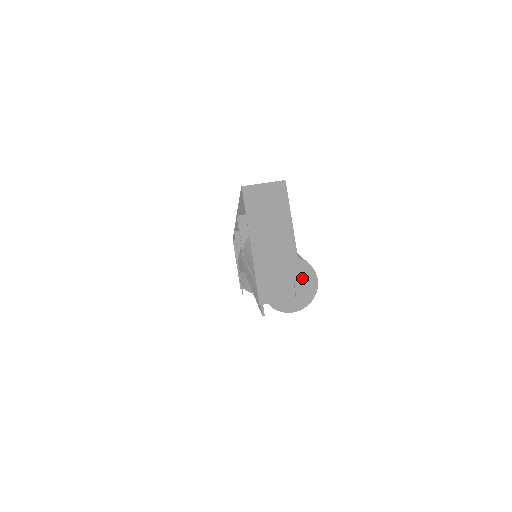
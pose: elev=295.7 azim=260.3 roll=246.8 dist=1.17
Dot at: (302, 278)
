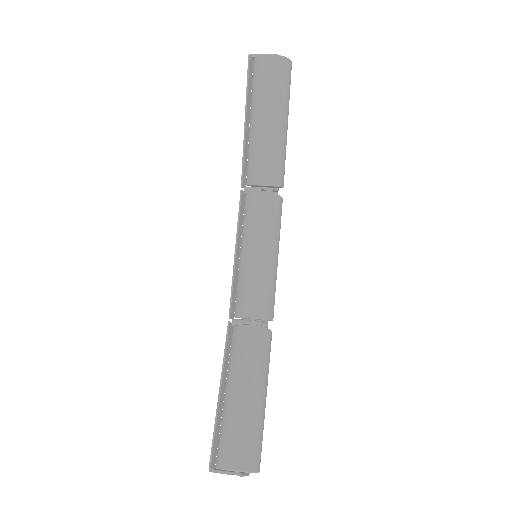
Dot at: occluded
